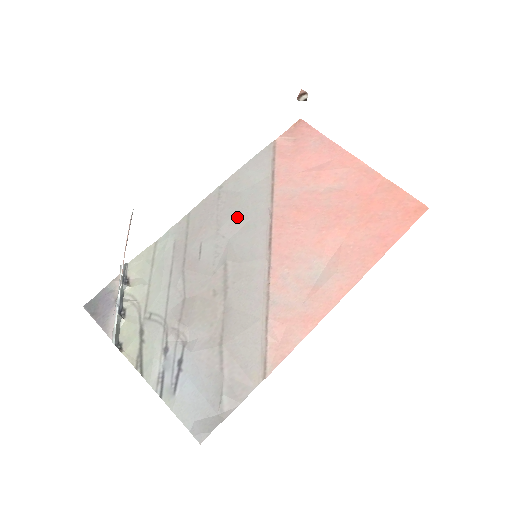
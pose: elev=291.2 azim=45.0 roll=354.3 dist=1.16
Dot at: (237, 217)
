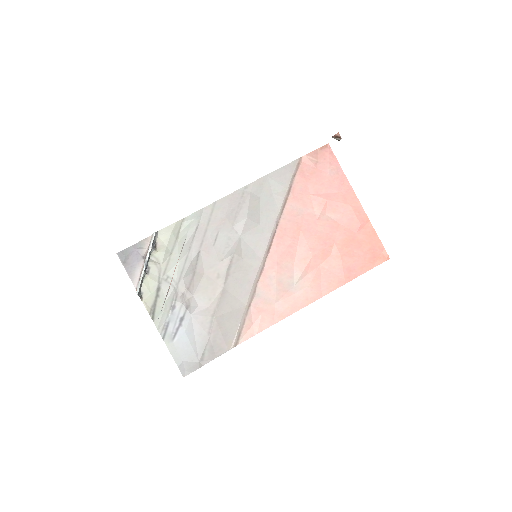
Dot at: (251, 219)
